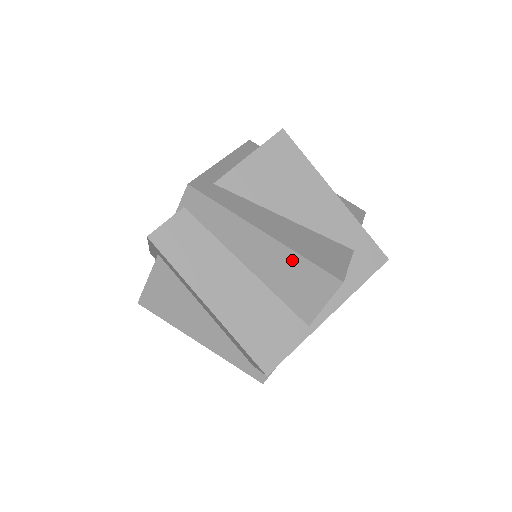
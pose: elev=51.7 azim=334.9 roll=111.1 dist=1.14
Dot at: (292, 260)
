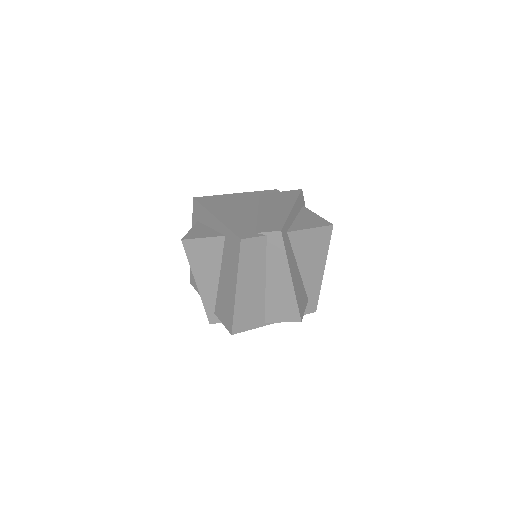
Dot at: (290, 297)
